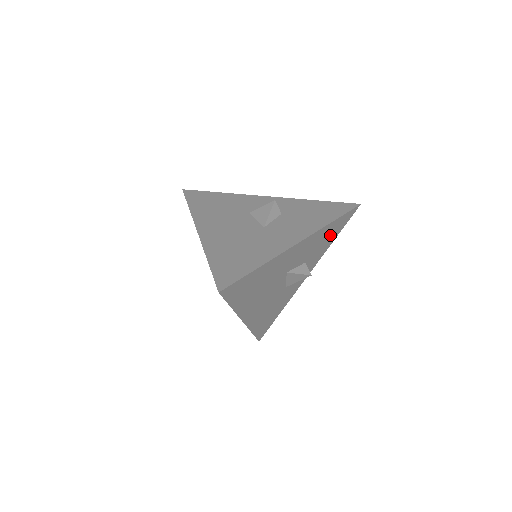
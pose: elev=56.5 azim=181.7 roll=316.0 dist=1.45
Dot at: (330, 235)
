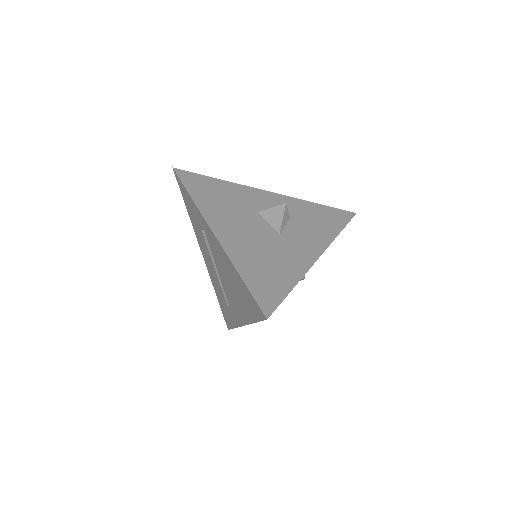
Dot at: occluded
